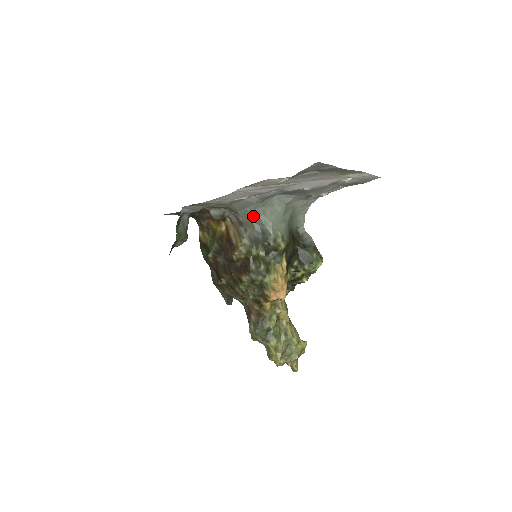
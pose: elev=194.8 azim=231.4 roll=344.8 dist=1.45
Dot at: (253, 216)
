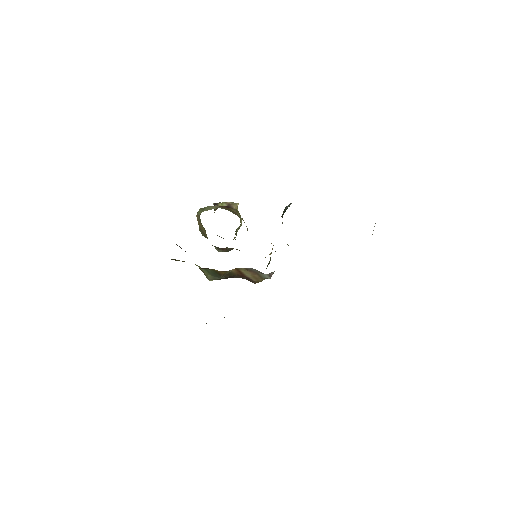
Dot at: occluded
